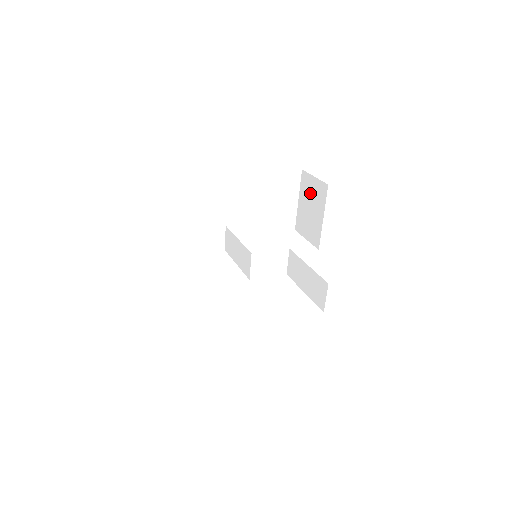
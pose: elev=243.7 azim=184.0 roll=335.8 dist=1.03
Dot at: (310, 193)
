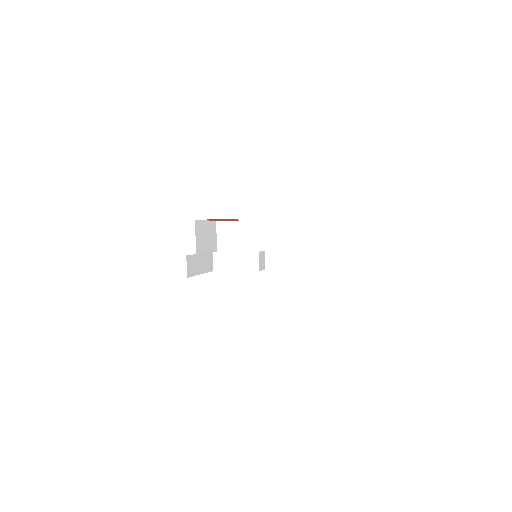
Dot at: (230, 233)
